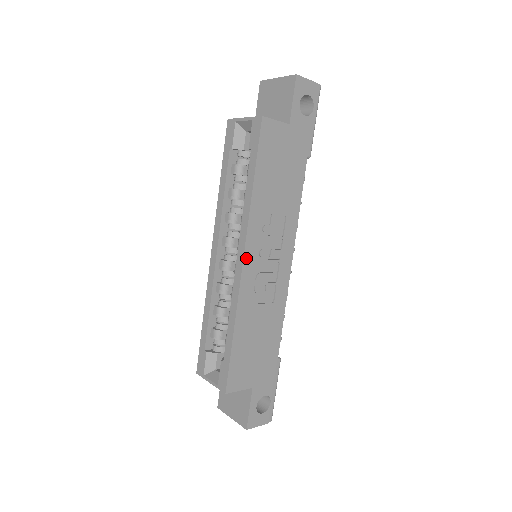
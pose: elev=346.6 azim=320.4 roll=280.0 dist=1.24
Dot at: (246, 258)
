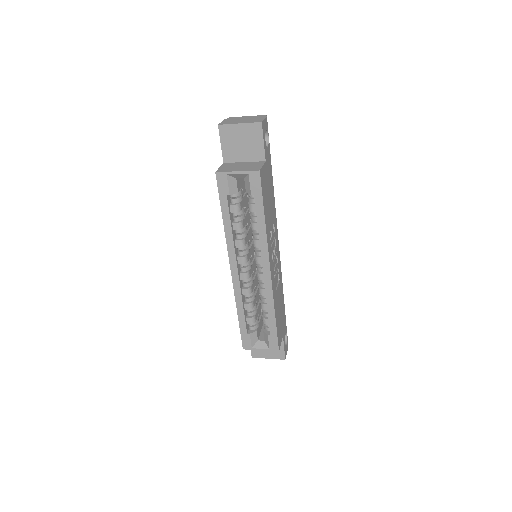
Dot at: (271, 268)
